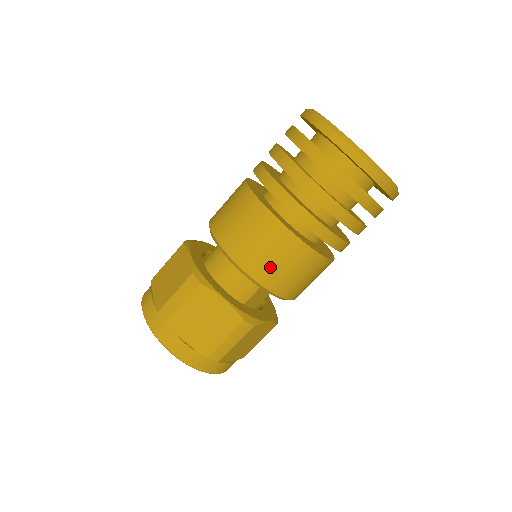
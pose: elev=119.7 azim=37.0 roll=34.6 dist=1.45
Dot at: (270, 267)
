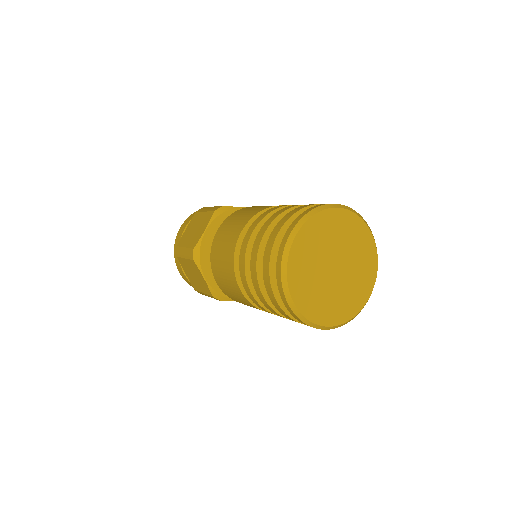
Dot at: (228, 291)
